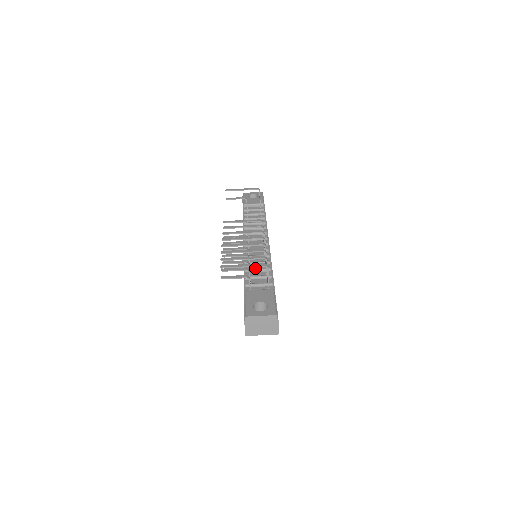
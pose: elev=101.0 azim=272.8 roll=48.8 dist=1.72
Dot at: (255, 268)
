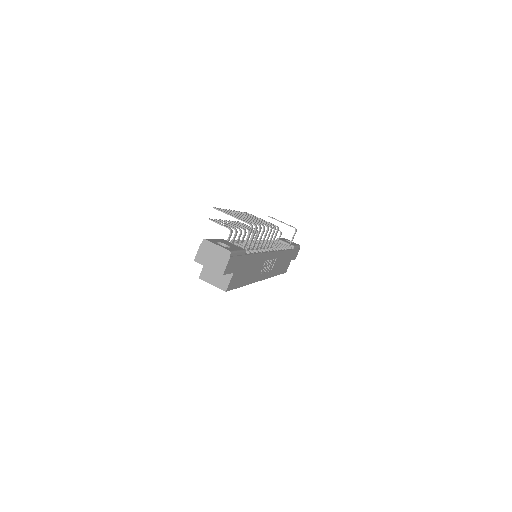
Dot at: occluded
